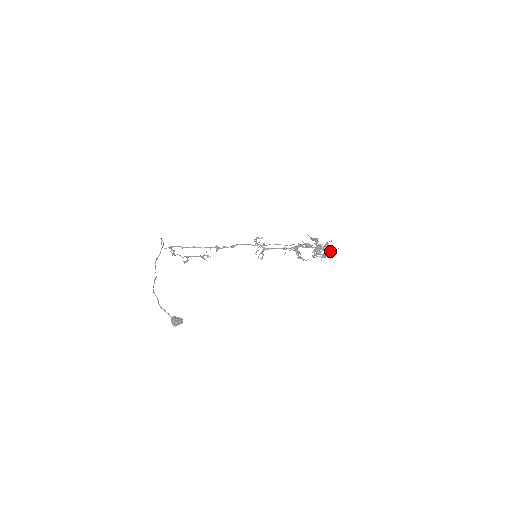
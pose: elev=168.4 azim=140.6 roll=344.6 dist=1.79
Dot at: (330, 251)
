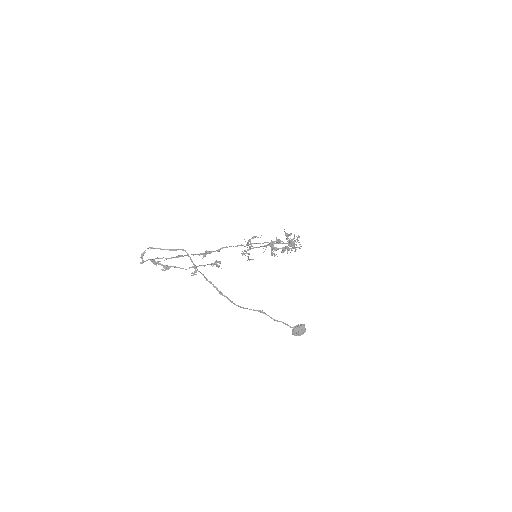
Dot at: (293, 245)
